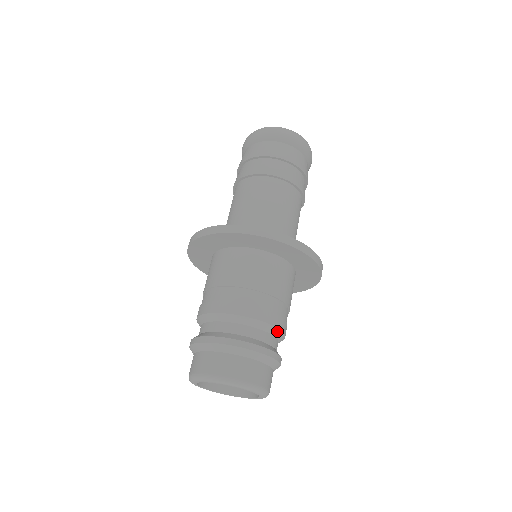
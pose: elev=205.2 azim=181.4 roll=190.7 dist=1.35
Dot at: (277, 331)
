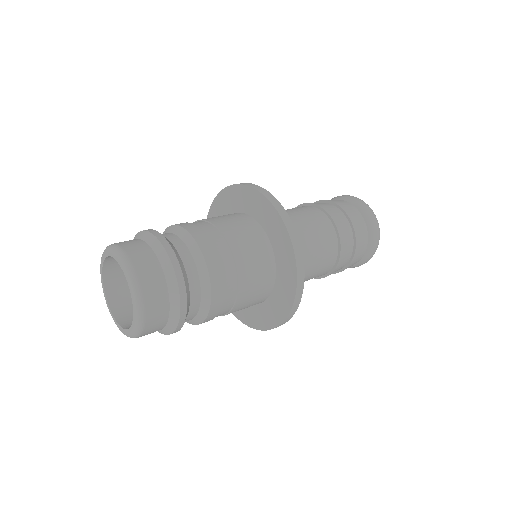
Dot at: (207, 280)
